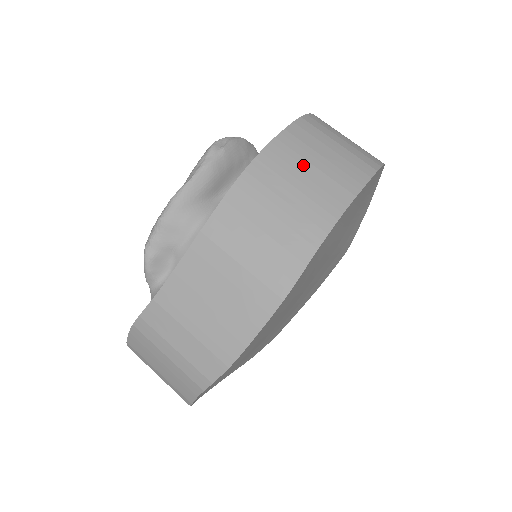
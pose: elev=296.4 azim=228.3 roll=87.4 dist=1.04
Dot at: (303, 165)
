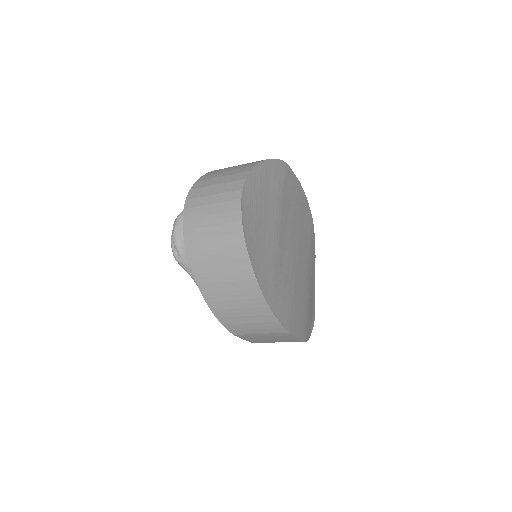
Dot at: (222, 286)
